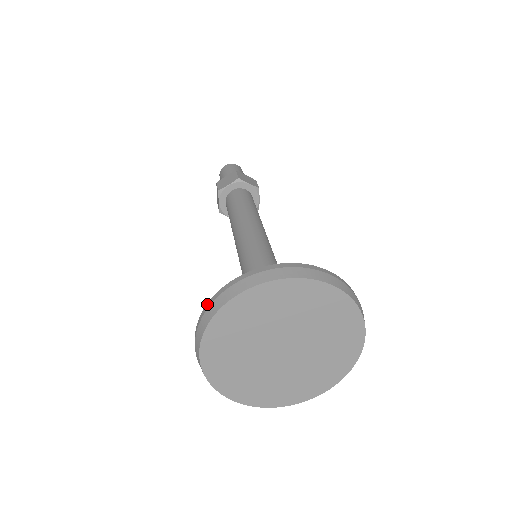
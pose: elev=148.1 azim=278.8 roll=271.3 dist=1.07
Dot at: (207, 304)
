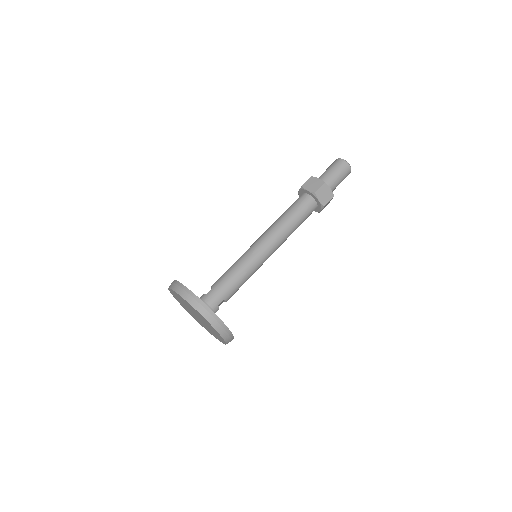
Dot at: (177, 281)
